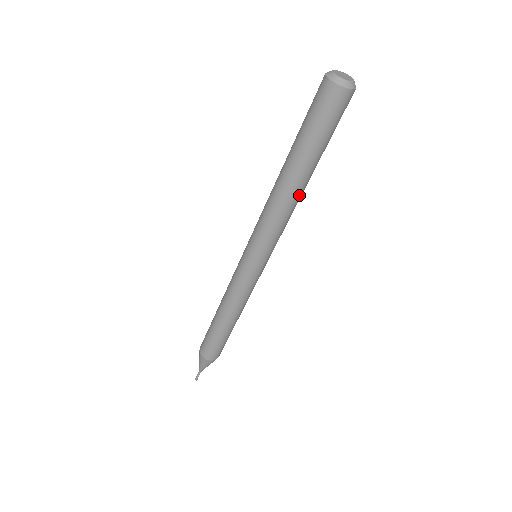
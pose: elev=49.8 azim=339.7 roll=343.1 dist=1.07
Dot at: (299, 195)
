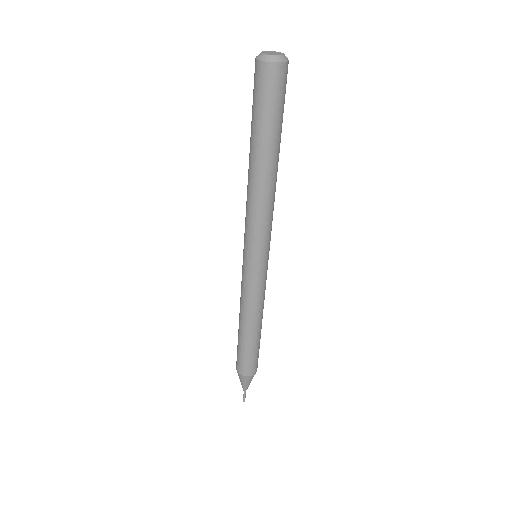
Dot at: (265, 183)
